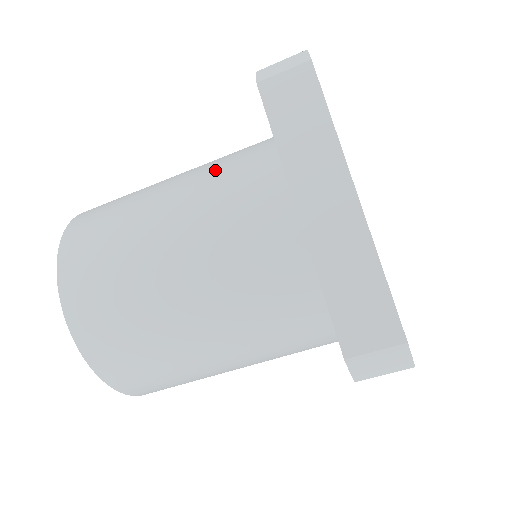
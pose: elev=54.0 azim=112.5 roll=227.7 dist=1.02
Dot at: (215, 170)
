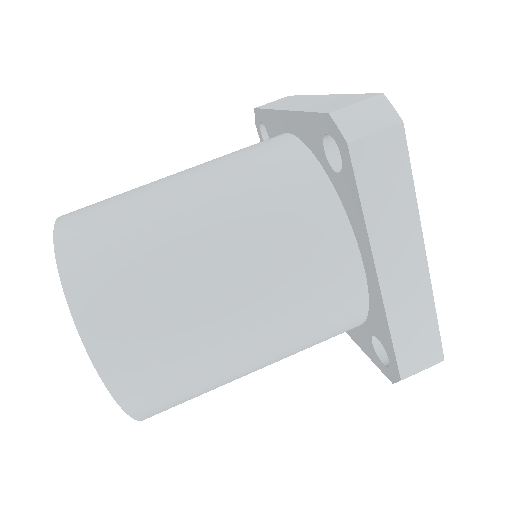
Dot at: occluded
